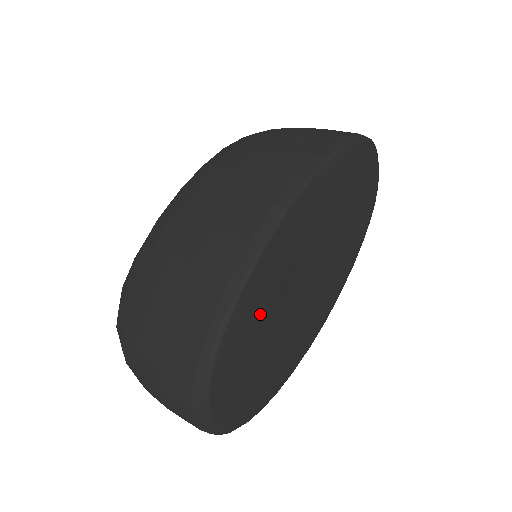
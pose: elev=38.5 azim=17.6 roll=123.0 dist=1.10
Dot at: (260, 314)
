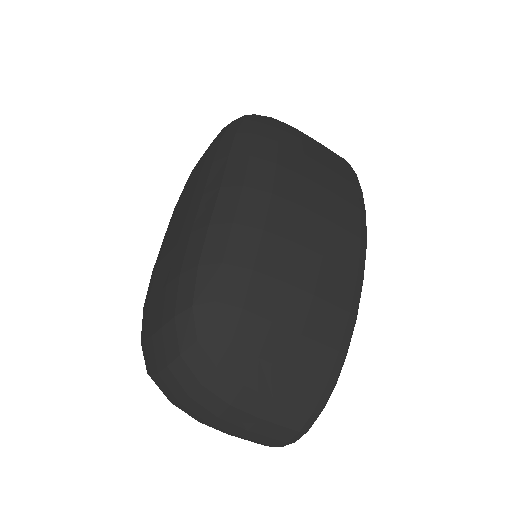
Dot at: occluded
